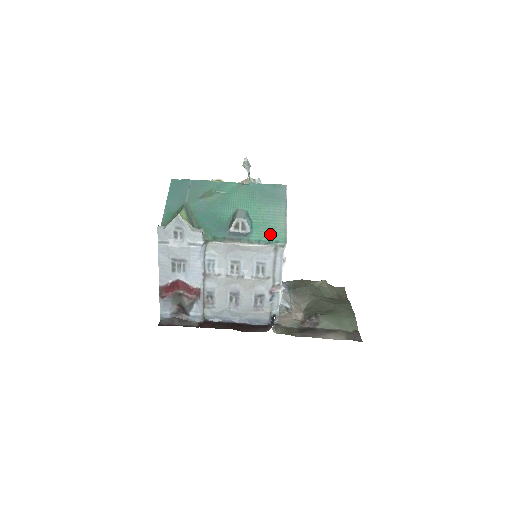
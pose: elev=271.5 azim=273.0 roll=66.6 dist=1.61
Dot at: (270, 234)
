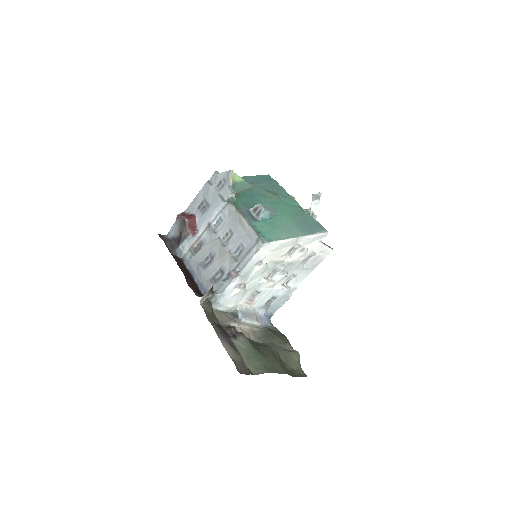
Dot at: (267, 231)
